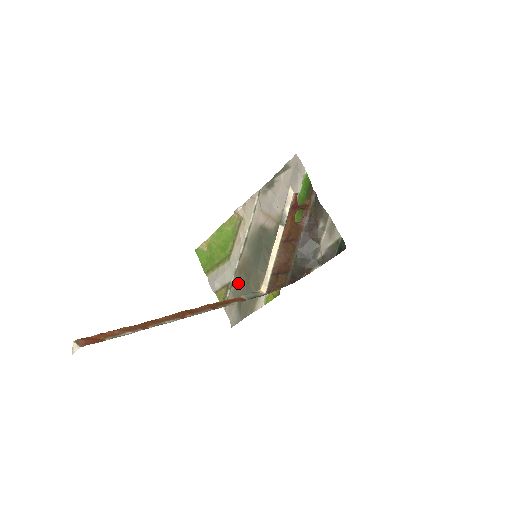
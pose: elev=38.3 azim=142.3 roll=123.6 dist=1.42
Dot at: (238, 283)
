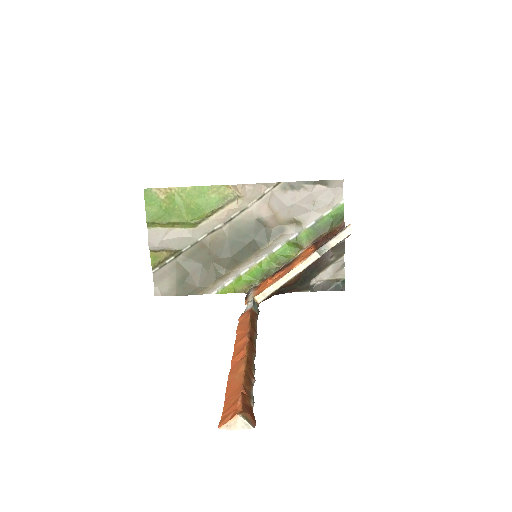
Dot at: (192, 256)
